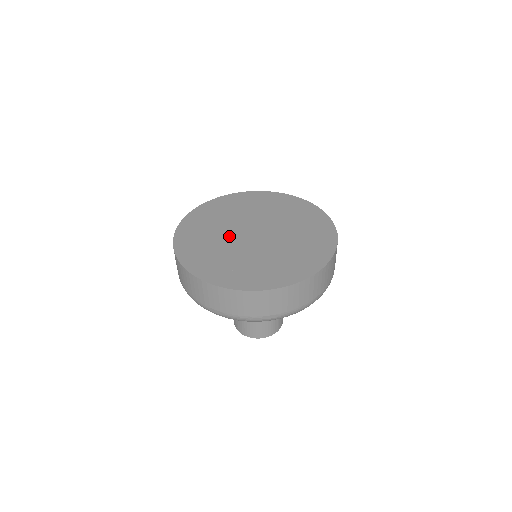
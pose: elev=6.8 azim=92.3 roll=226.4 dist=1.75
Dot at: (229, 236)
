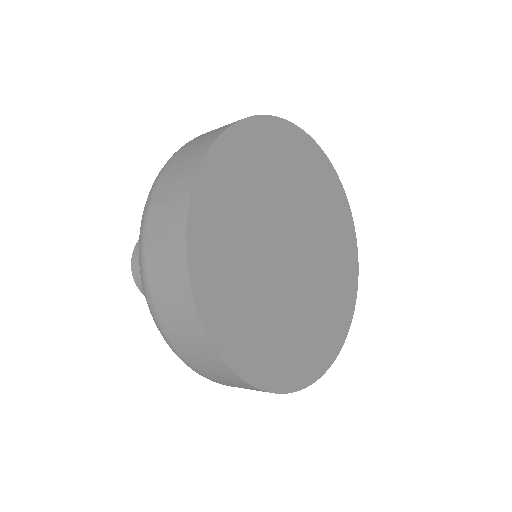
Dot at: (264, 250)
